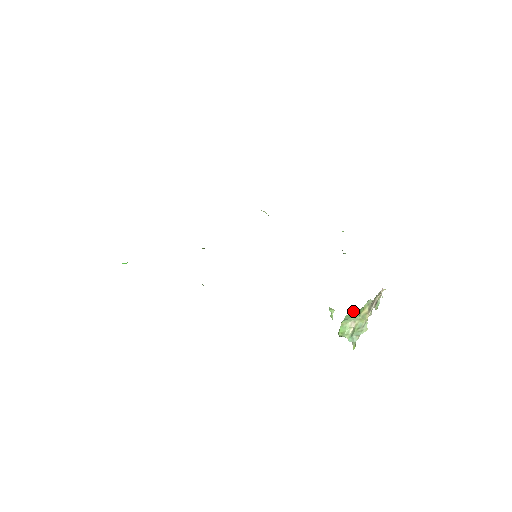
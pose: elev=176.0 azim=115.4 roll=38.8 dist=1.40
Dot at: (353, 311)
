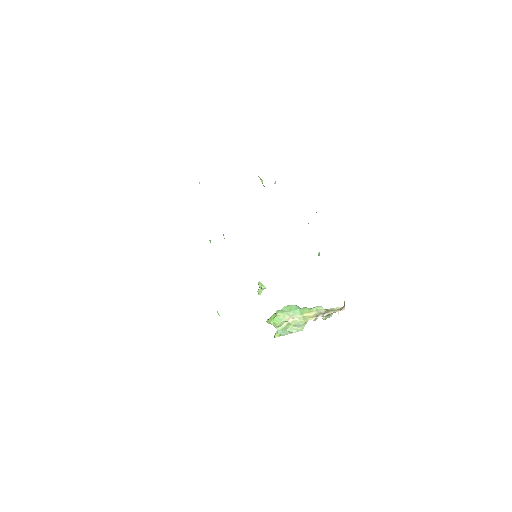
Dot at: (293, 305)
